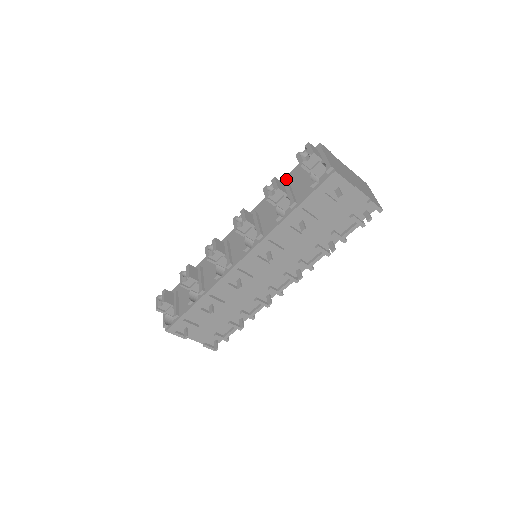
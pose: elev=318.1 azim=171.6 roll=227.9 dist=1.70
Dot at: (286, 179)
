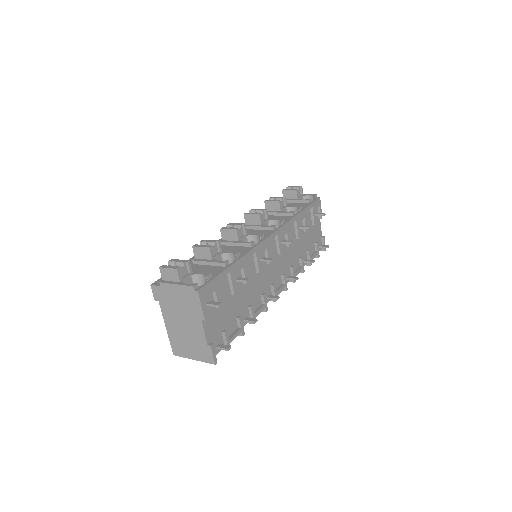
Dot at: occluded
